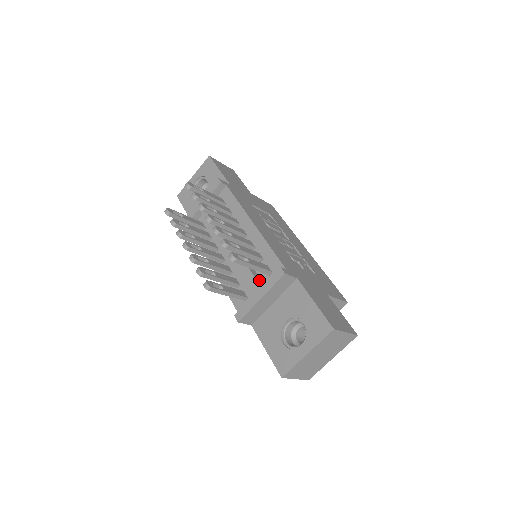
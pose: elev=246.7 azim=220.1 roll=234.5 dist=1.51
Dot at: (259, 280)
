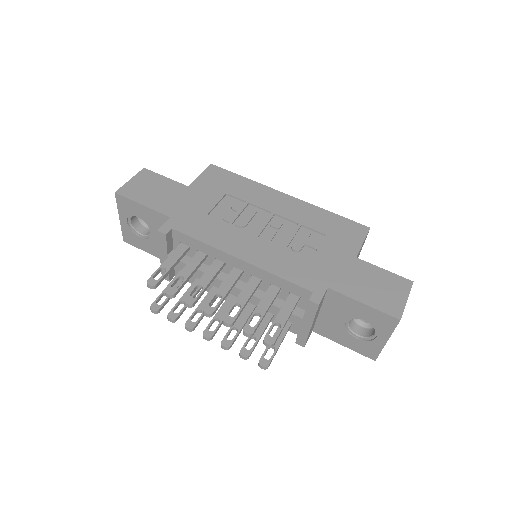
Dot at: (294, 310)
